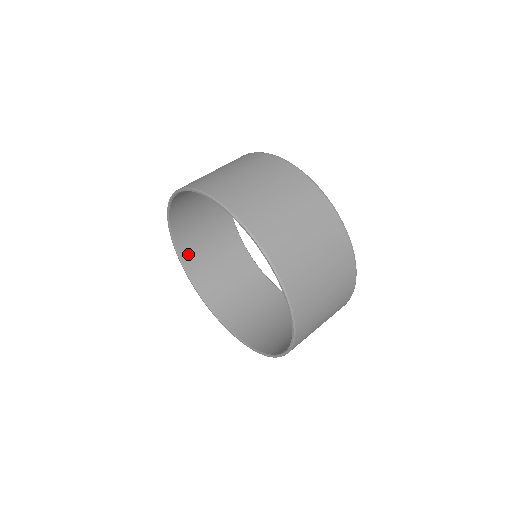
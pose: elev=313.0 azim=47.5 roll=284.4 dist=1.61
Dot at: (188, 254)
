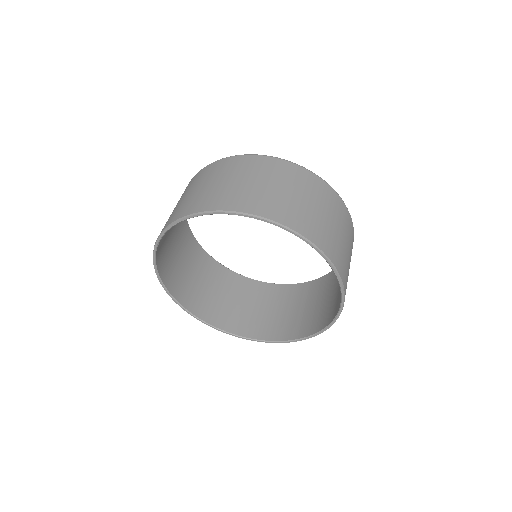
Dot at: (160, 251)
